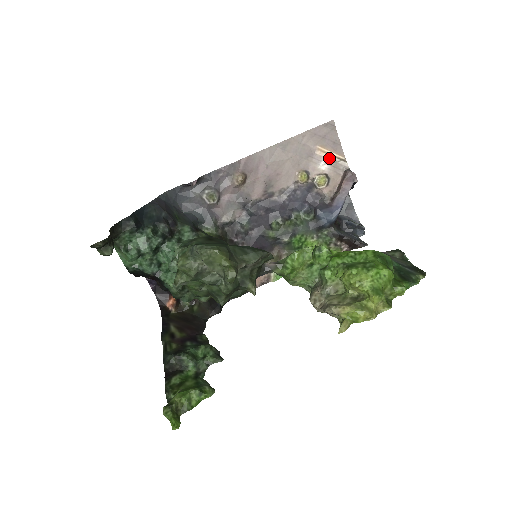
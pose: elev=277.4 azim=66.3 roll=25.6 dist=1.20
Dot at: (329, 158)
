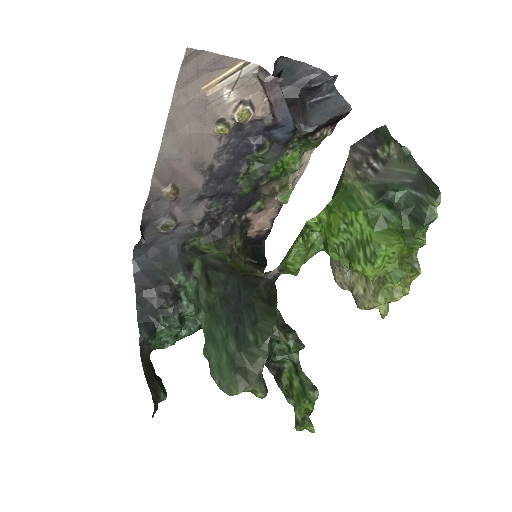
Dot at: (227, 84)
